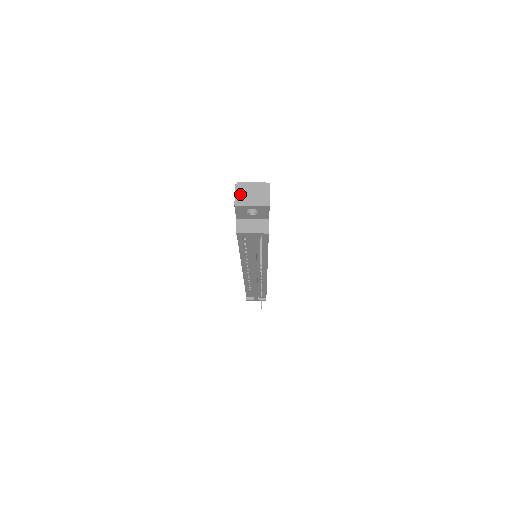
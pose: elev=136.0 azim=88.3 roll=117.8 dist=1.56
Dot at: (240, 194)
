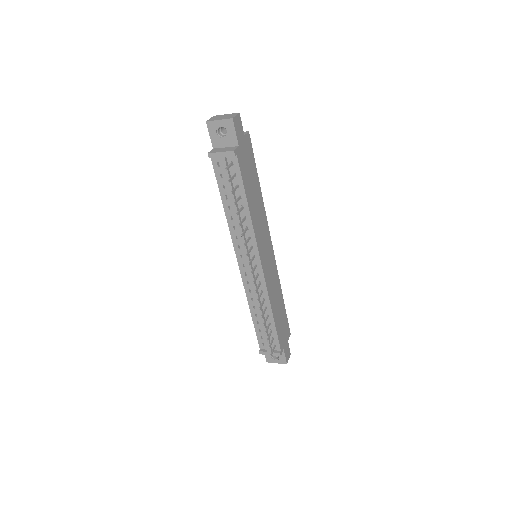
Dot at: (214, 118)
